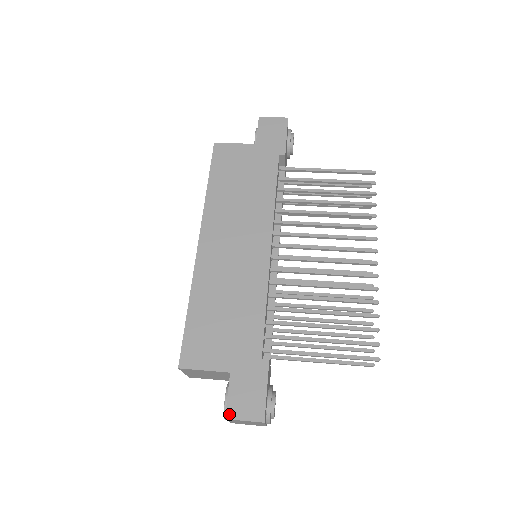
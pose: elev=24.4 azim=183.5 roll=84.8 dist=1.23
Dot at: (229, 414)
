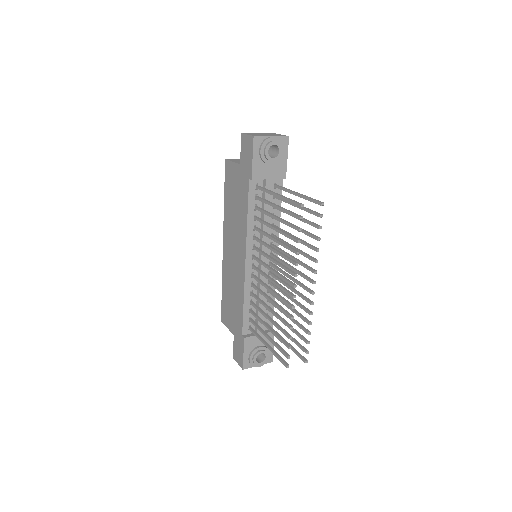
Dot at: (234, 356)
